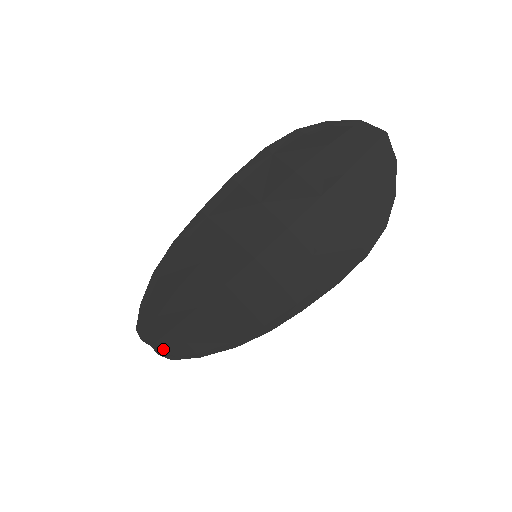
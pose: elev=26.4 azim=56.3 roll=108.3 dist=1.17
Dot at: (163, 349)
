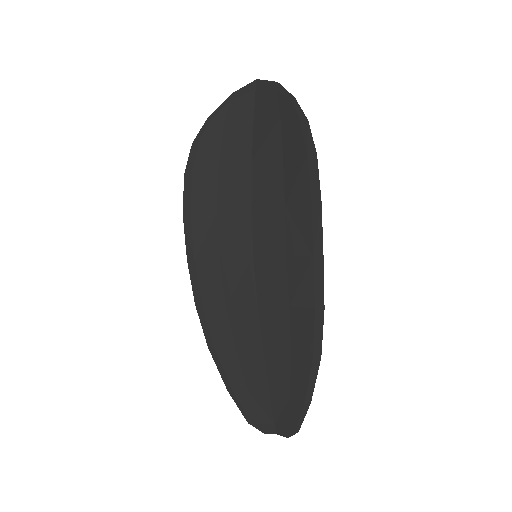
Dot at: (284, 426)
